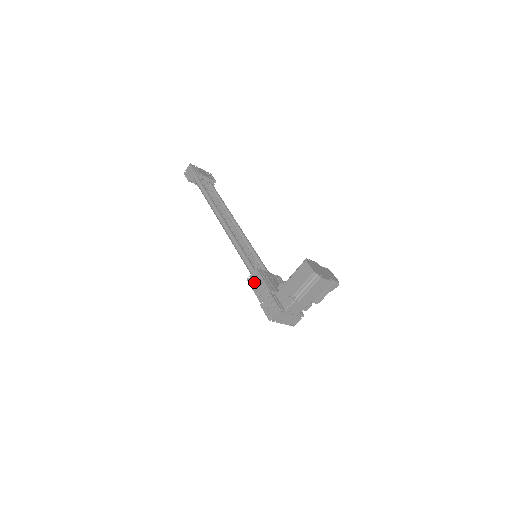
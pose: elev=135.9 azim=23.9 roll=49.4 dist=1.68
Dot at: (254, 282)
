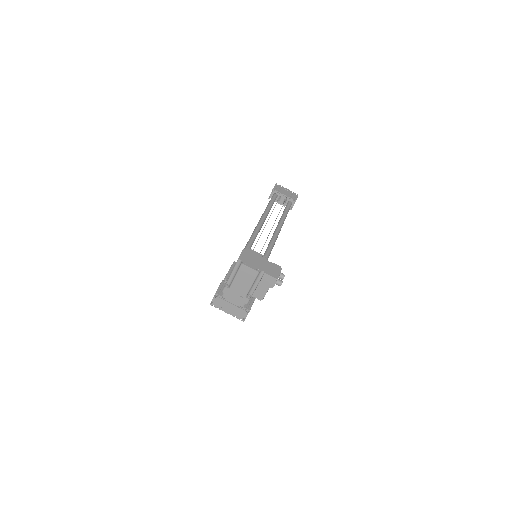
Dot at: occluded
